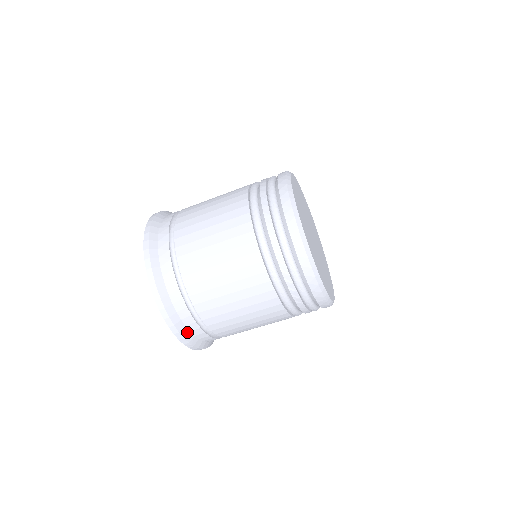
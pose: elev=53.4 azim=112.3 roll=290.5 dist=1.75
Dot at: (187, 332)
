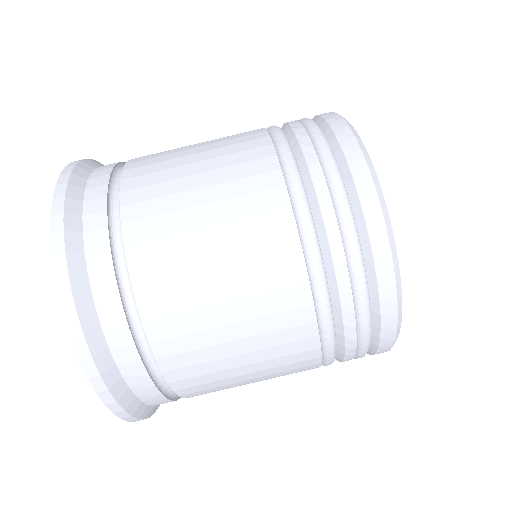
Dot at: (78, 198)
